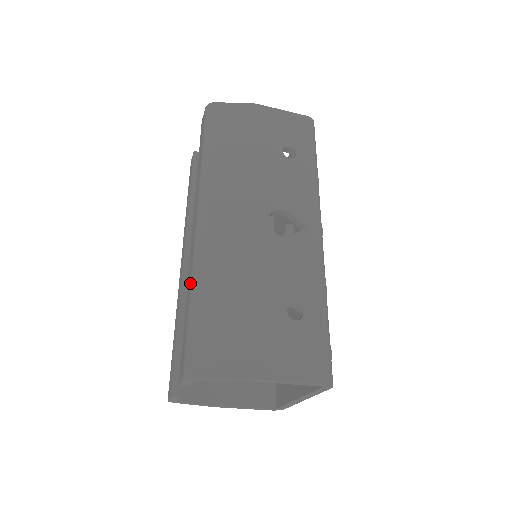
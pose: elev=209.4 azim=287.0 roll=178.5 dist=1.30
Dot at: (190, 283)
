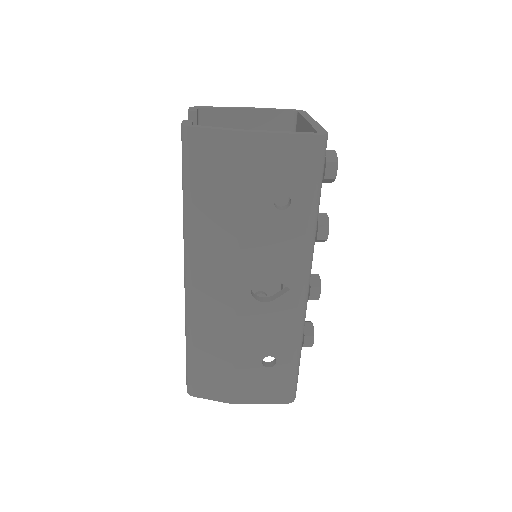
Dot at: (185, 329)
